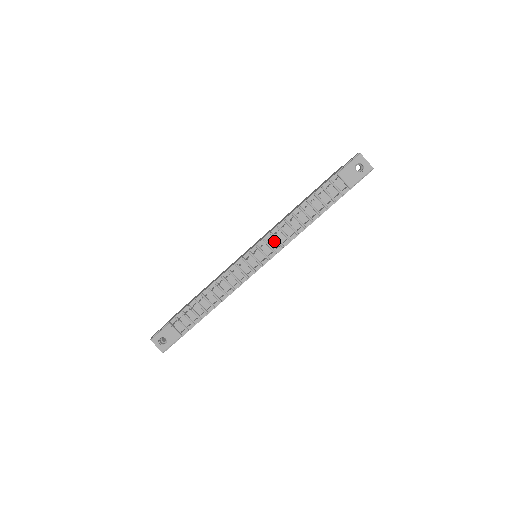
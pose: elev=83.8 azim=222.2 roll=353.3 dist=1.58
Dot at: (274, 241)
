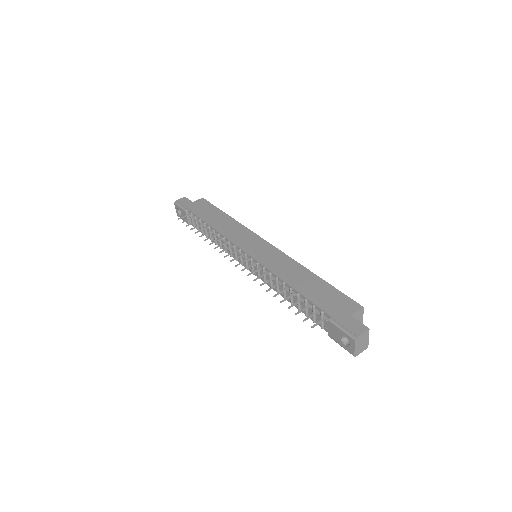
Dot at: (263, 273)
